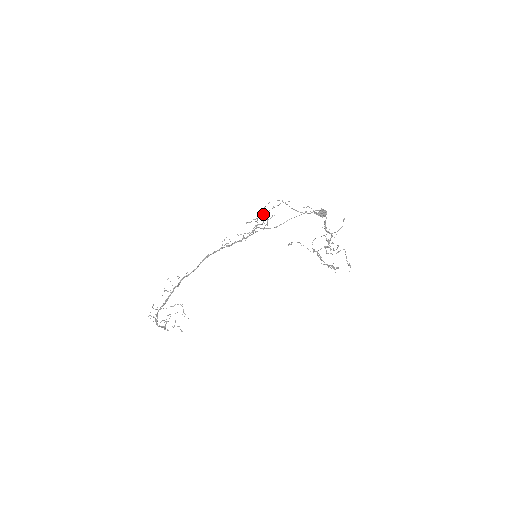
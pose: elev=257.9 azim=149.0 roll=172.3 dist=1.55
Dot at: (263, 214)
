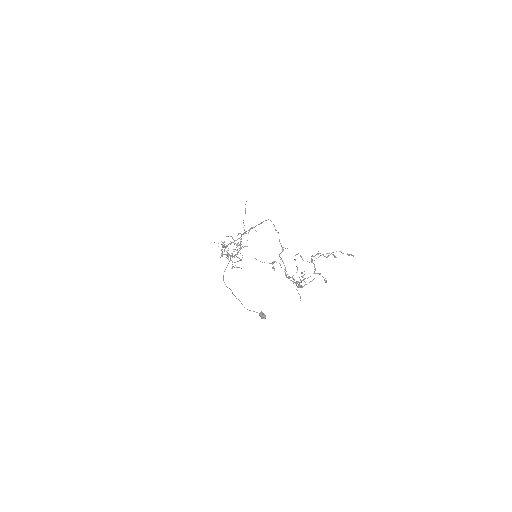
Dot at: (231, 260)
